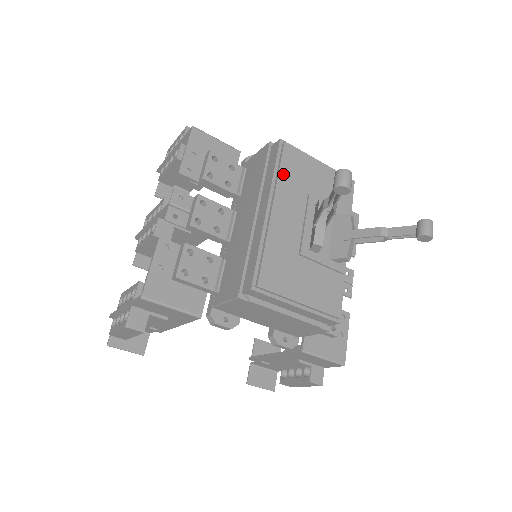
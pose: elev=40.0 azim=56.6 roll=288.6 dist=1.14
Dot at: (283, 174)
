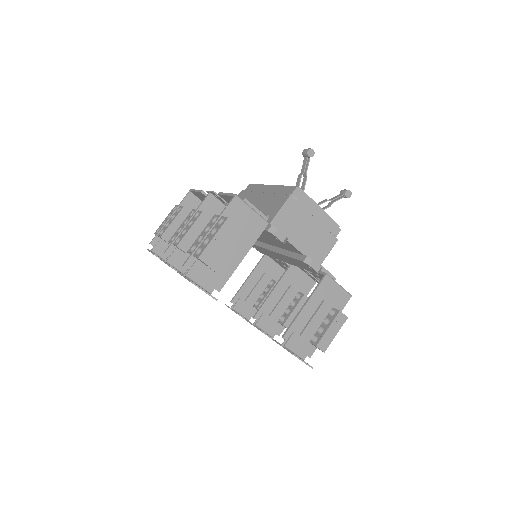
Dot at: occluded
